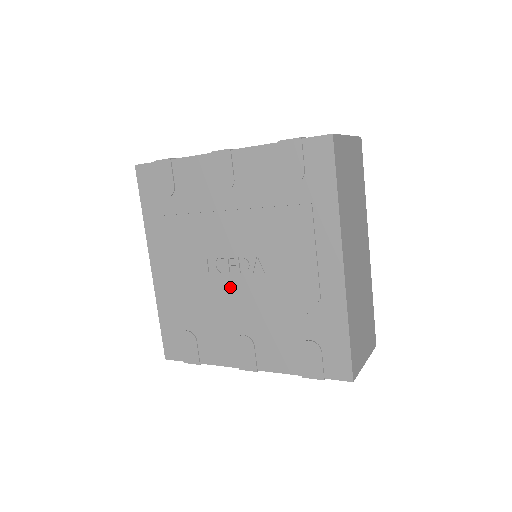
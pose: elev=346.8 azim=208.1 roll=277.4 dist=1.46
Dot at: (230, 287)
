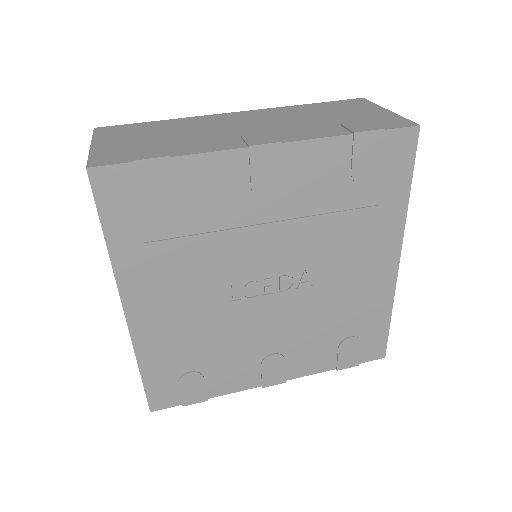
Dot at: (261, 310)
